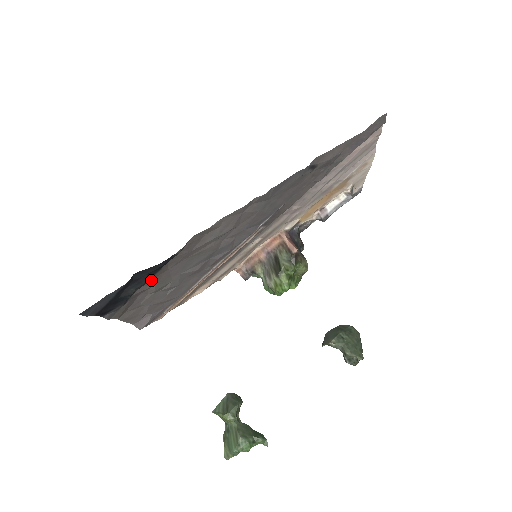
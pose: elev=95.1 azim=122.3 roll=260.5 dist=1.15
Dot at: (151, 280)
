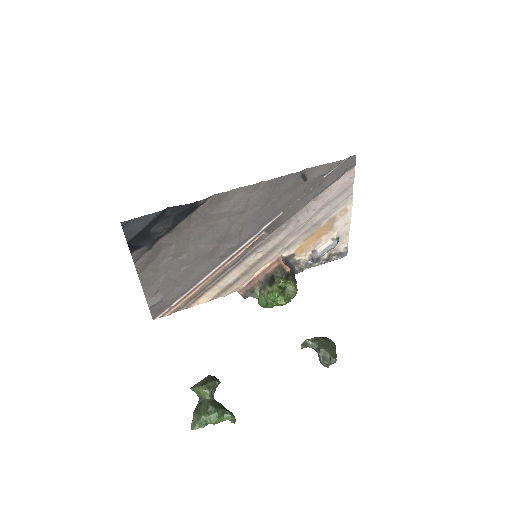
Dot at: (175, 231)
